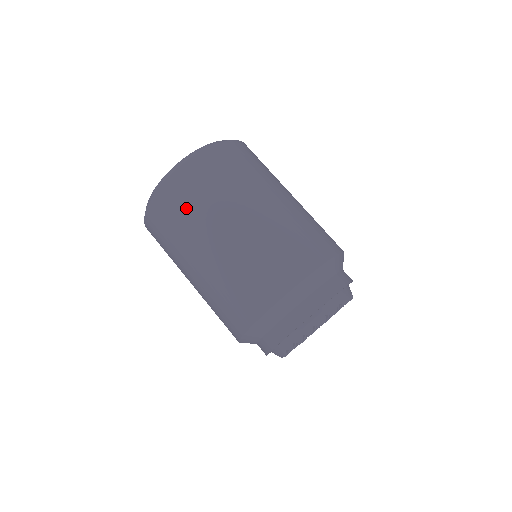
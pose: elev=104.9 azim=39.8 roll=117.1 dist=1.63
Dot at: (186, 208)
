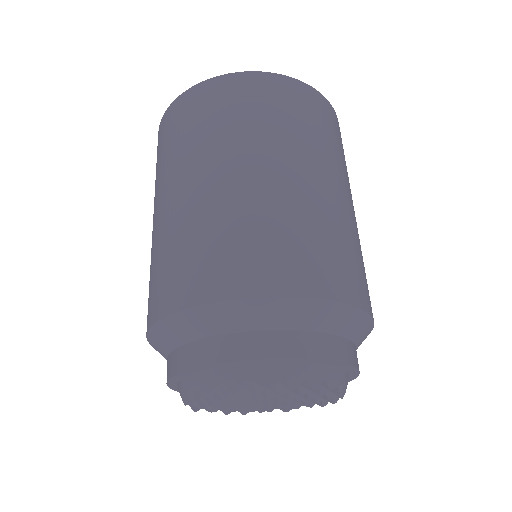
Dot at: (299, 117)
